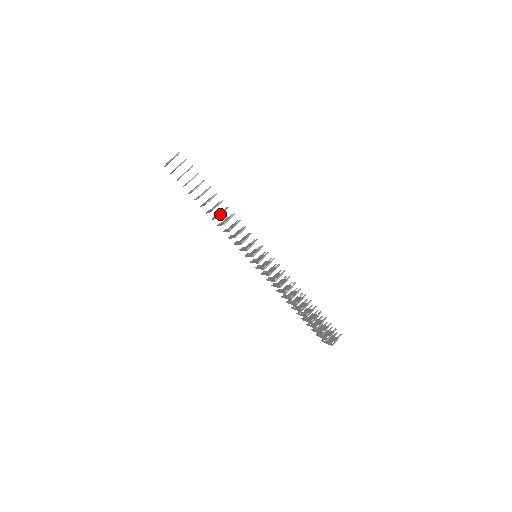
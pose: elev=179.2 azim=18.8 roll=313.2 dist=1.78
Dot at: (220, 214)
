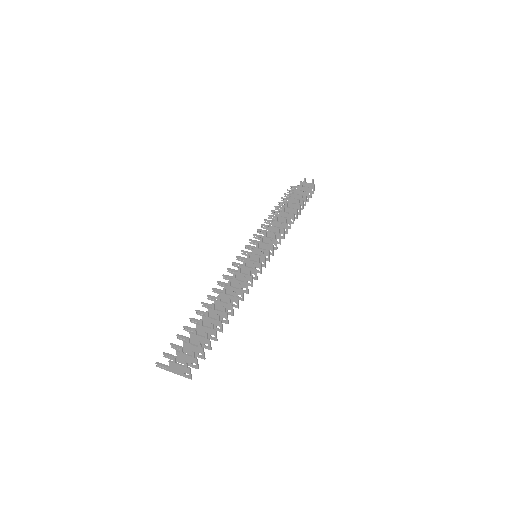
Dot at: (238, 305)
